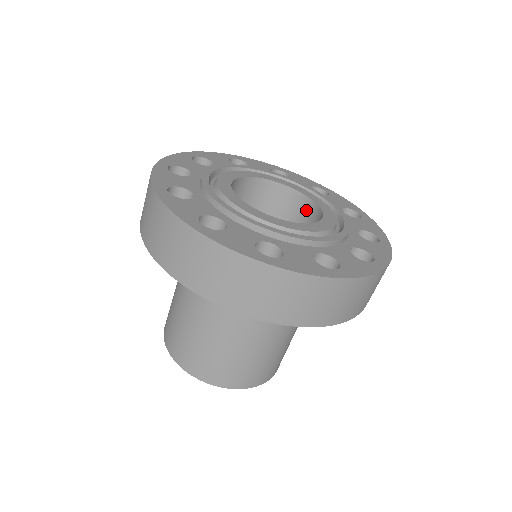
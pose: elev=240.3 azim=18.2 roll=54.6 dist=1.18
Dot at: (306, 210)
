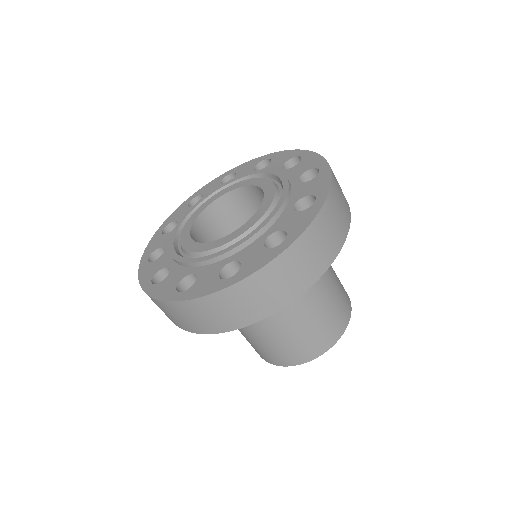
Dot at: (258, 195)
